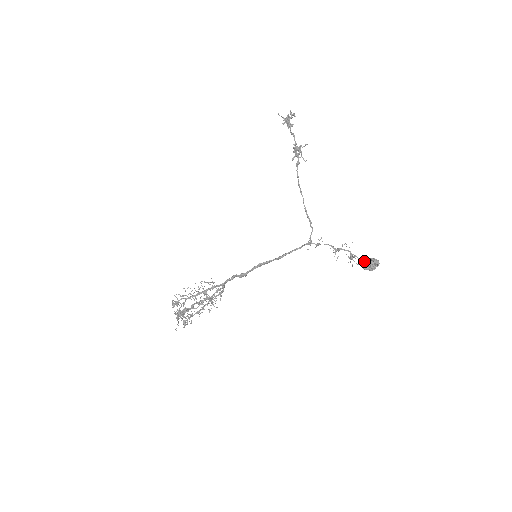
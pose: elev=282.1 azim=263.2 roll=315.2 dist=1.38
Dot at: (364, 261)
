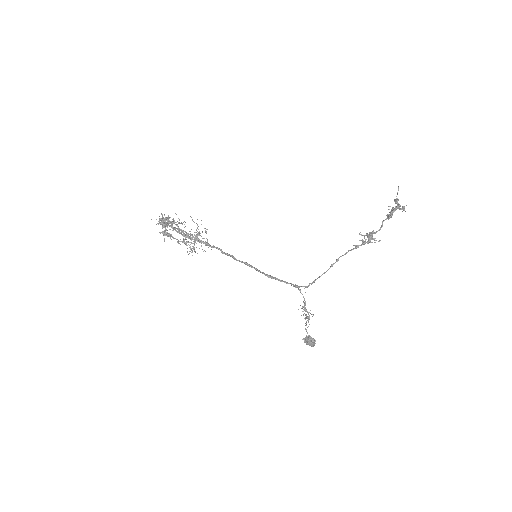
Dot at: (308, 337)
